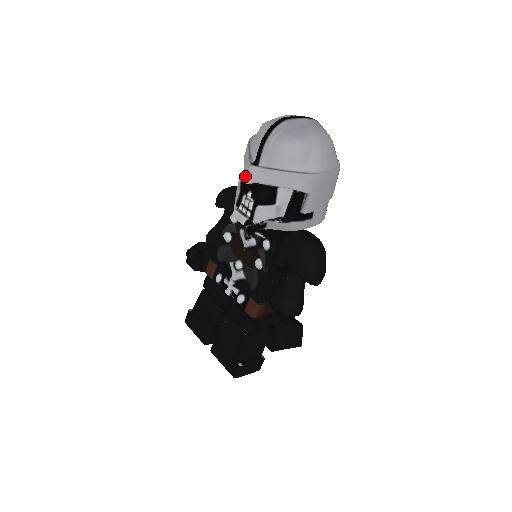
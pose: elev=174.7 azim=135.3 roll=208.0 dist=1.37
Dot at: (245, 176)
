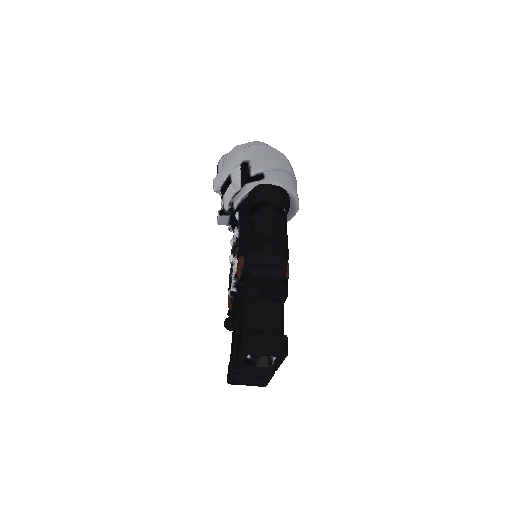
Dot at: occluded
